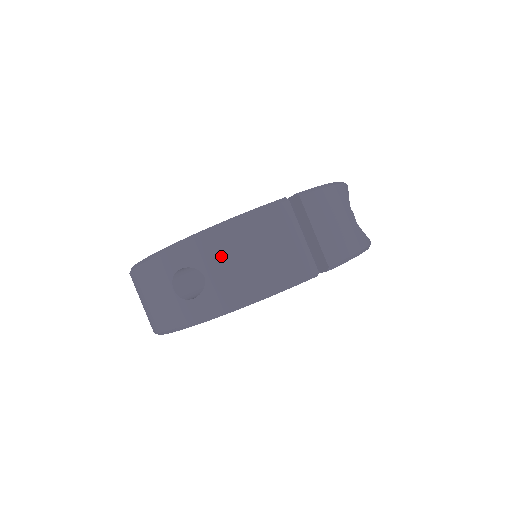
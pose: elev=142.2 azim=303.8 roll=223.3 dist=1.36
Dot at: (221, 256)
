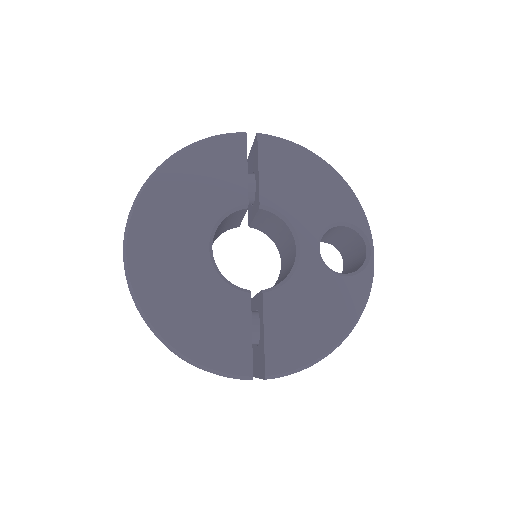
Dot at: occluded
